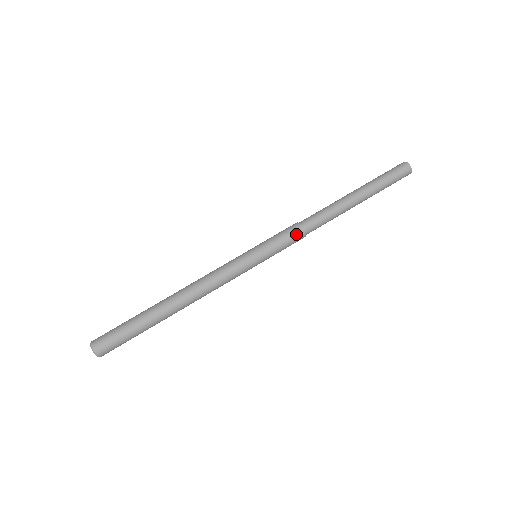
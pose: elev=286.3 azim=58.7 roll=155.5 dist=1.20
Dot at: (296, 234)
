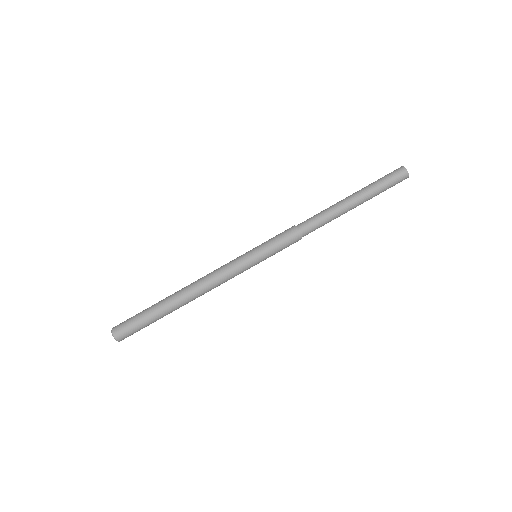
Dot at: (294, 239)
